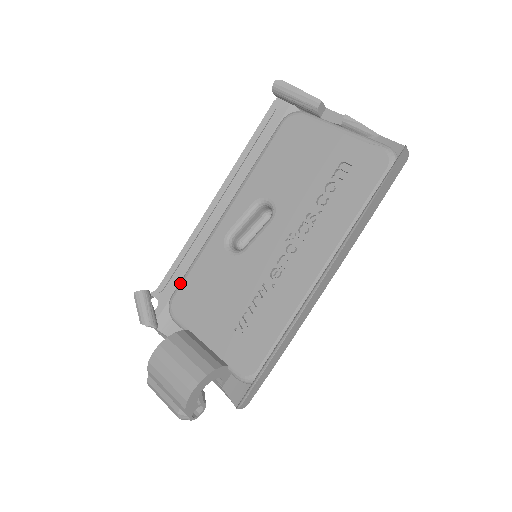
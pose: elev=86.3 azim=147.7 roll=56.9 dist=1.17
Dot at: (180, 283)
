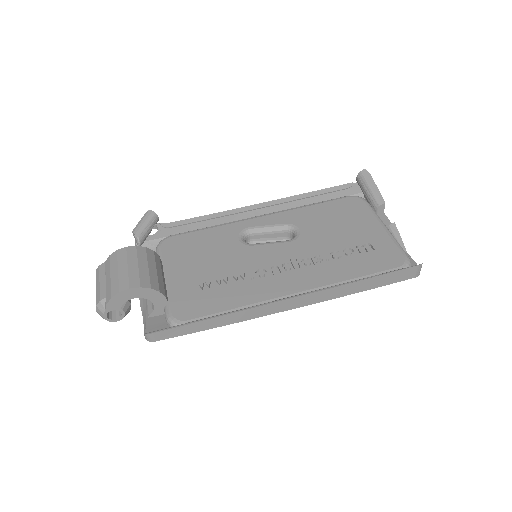
Dot at: (185, 232)
